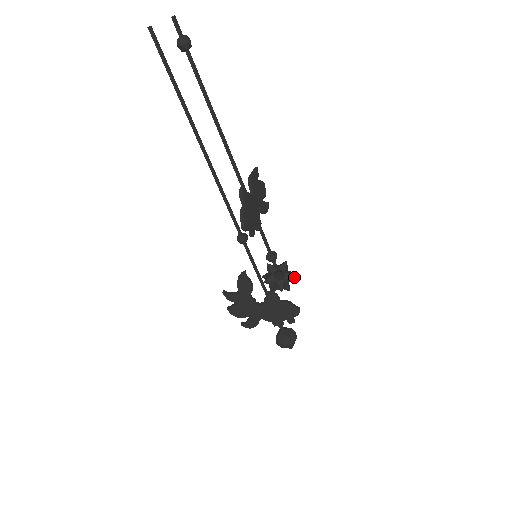
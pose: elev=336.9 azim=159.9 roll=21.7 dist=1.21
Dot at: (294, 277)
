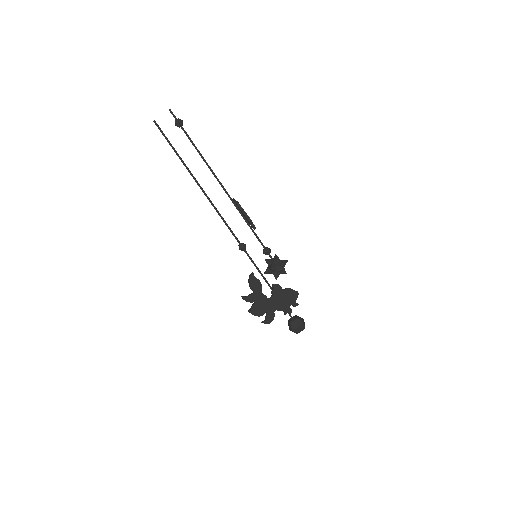
Dot at: (287, 260)
